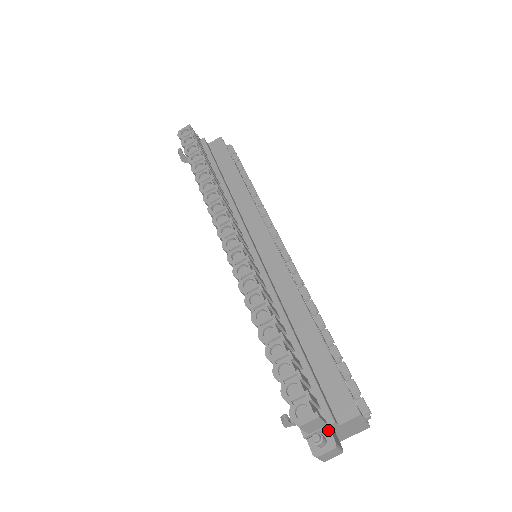
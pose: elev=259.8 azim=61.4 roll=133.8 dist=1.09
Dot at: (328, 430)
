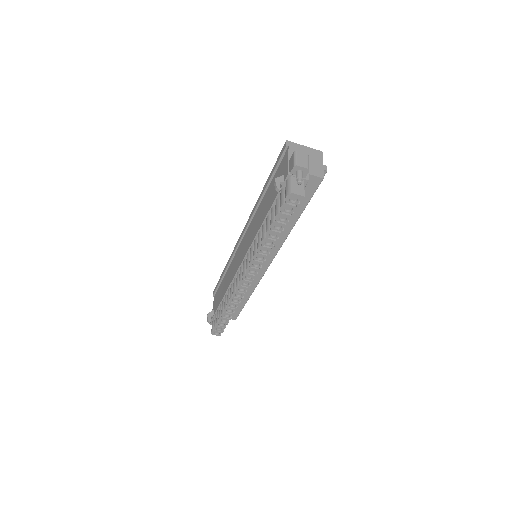
Dot at: occluded
